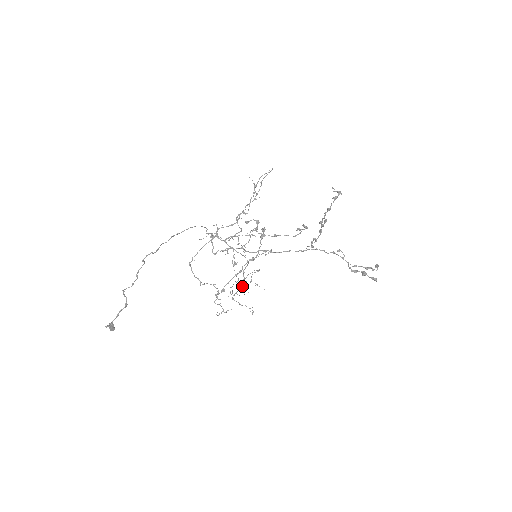
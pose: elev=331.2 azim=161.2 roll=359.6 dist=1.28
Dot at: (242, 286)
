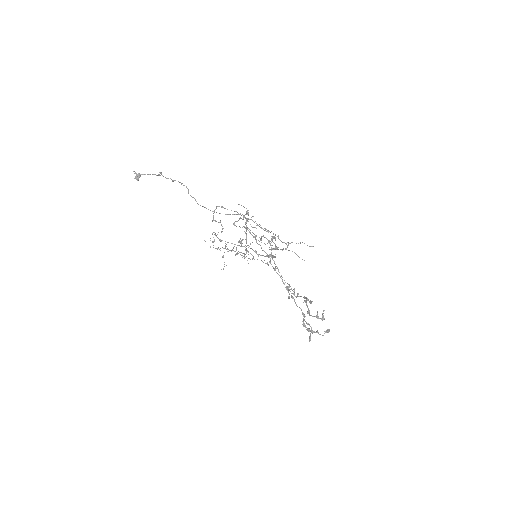
Dot at: occluded
